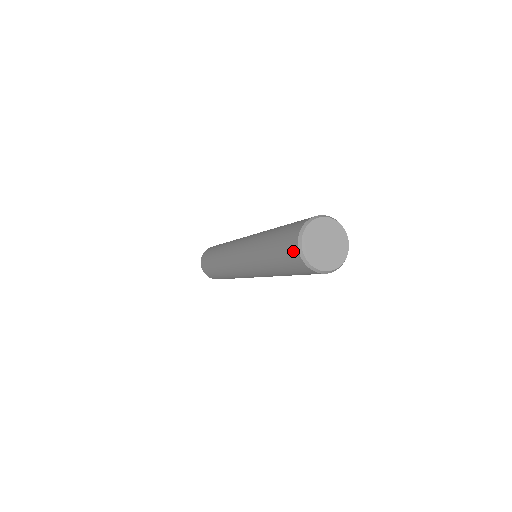
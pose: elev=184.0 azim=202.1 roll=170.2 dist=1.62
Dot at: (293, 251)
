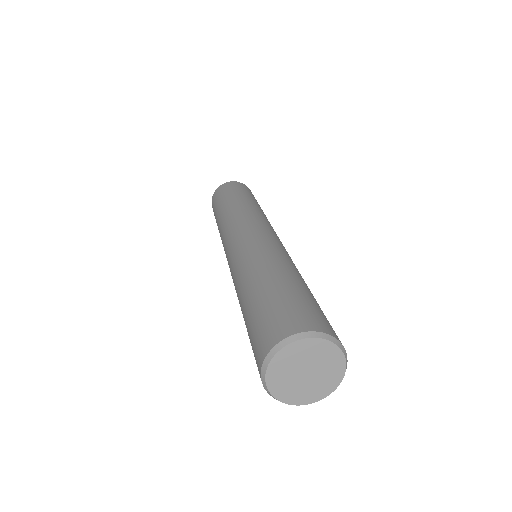
Dot at: occluded
